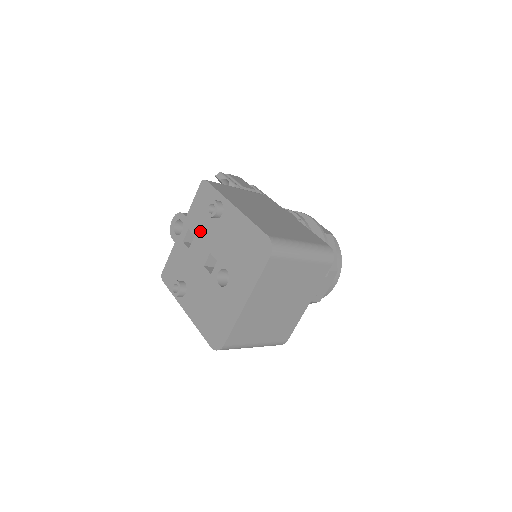
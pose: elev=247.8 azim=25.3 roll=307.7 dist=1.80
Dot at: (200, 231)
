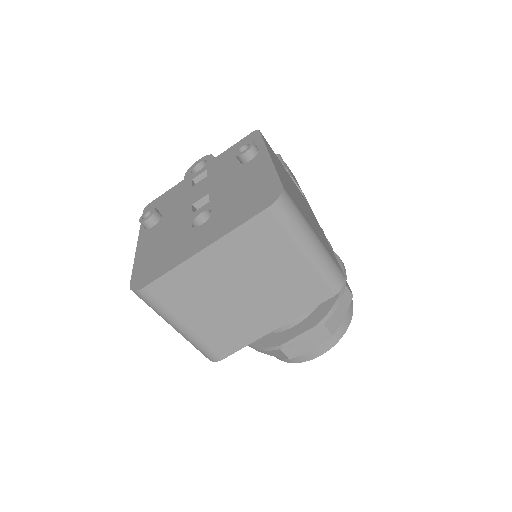
Dot at: (216, 172)
